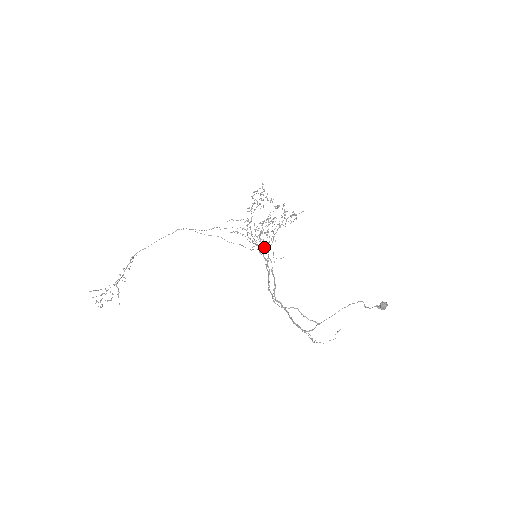
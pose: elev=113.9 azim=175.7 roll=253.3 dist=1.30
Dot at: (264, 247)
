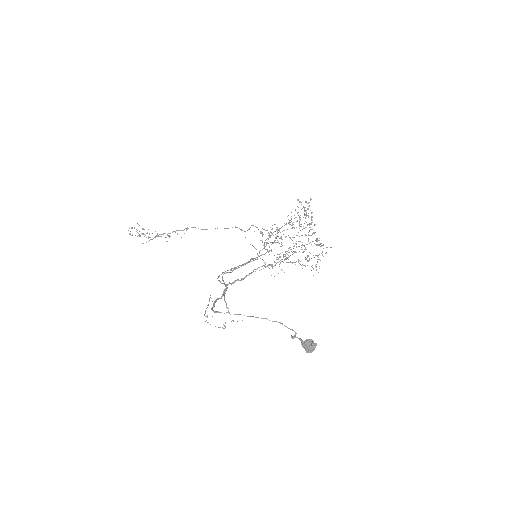
Dot at: occluded
